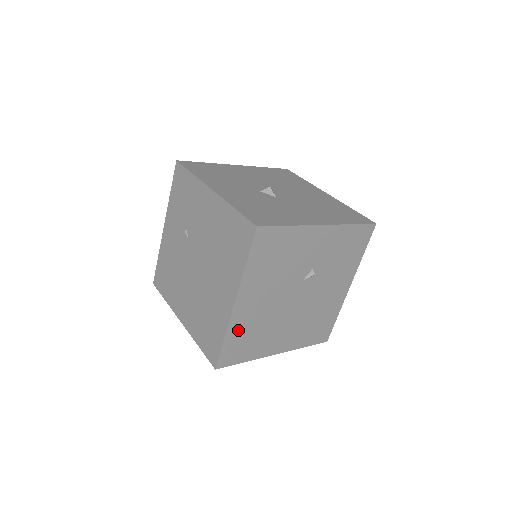
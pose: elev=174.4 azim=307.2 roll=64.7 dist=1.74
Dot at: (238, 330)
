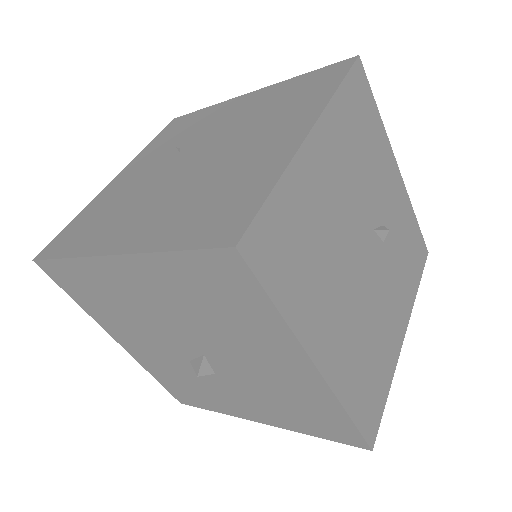
Dot at: (296, 198)
